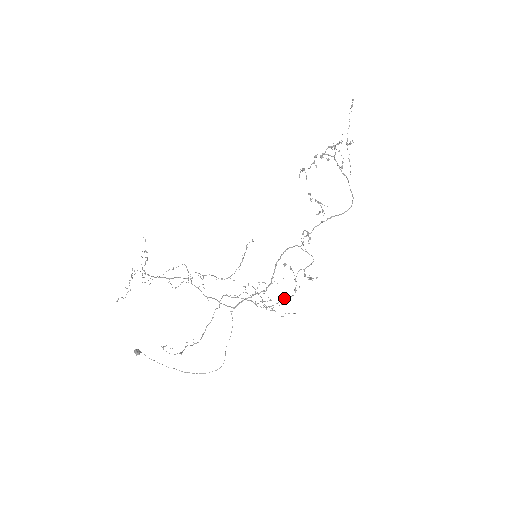
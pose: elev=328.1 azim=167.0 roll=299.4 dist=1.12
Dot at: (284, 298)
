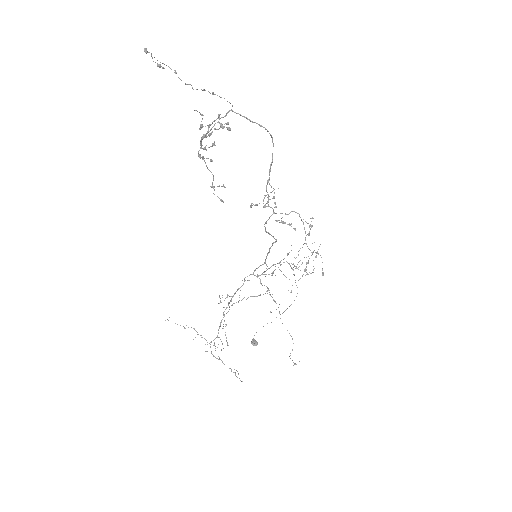
Dot at: (323, 275)
